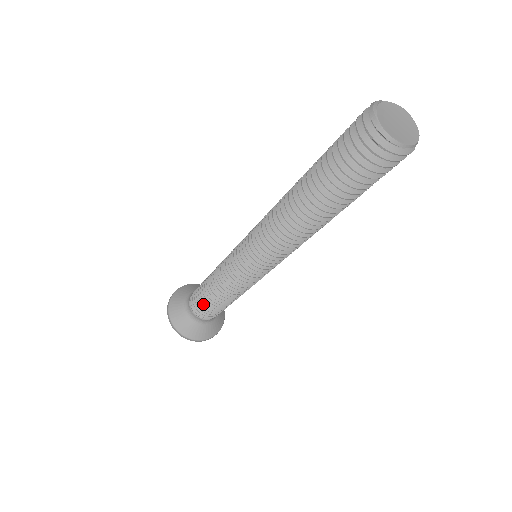
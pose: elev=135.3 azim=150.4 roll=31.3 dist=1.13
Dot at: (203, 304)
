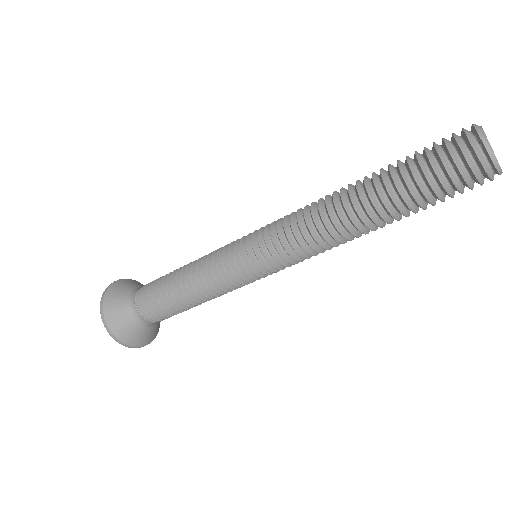
Dot at: (170, 311)
